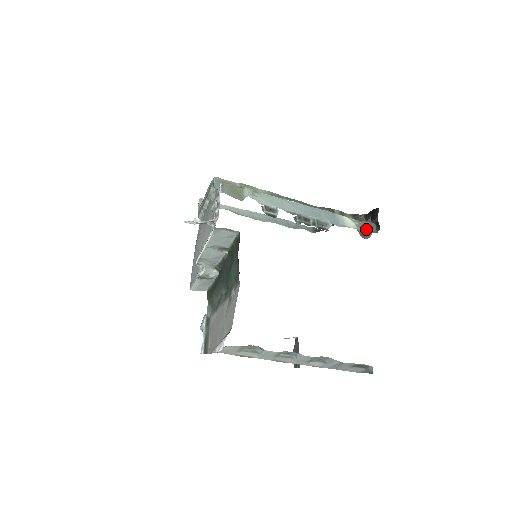
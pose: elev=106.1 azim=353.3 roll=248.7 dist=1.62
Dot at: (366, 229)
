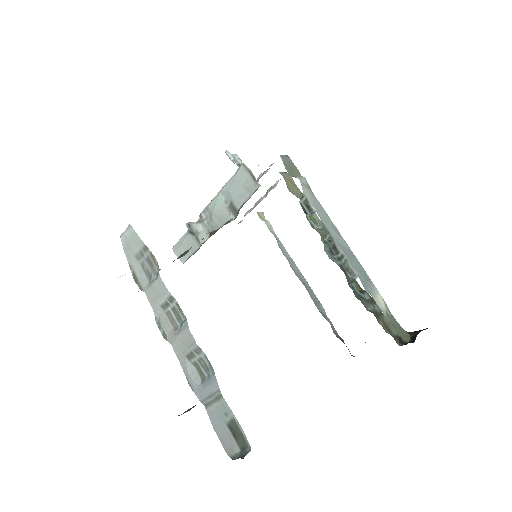
Dot at: (395, 327)
